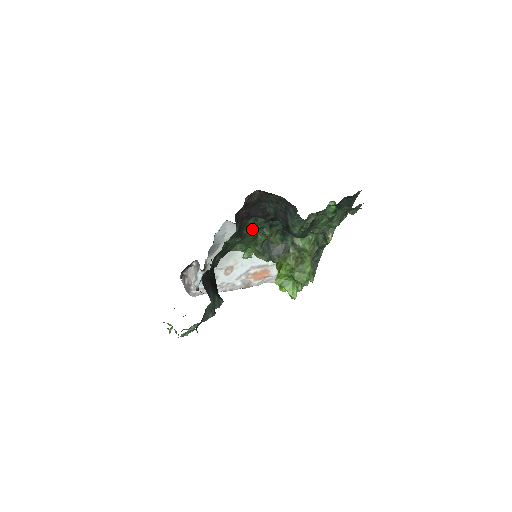
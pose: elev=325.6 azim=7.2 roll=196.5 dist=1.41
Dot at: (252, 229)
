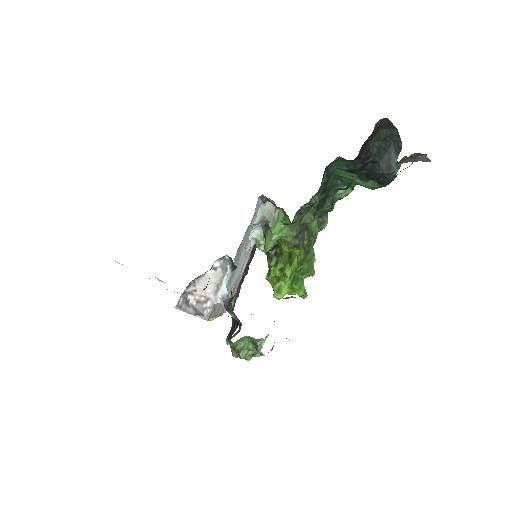
Dot at: occluded
